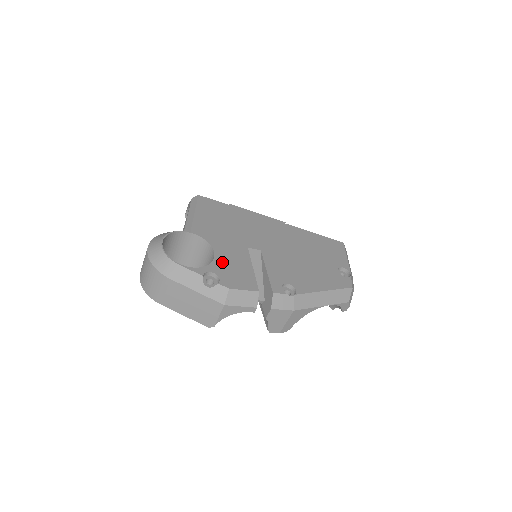
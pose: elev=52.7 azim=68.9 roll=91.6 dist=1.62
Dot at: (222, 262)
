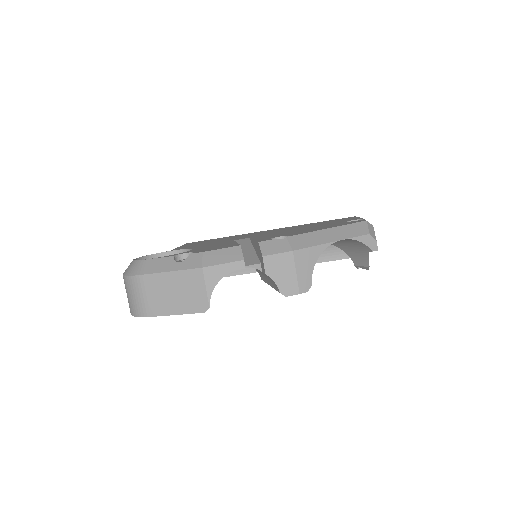
Dot at: occluded
